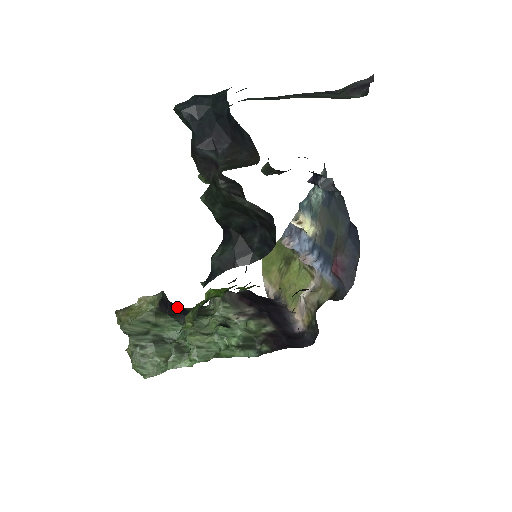
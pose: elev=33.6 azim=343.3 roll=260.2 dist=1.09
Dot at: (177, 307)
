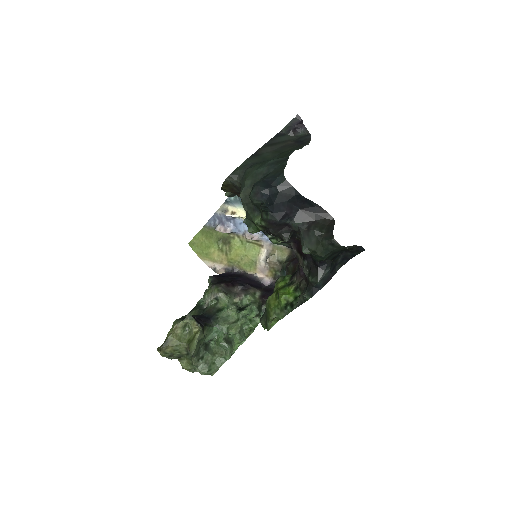
Dot at: (198, 318)
